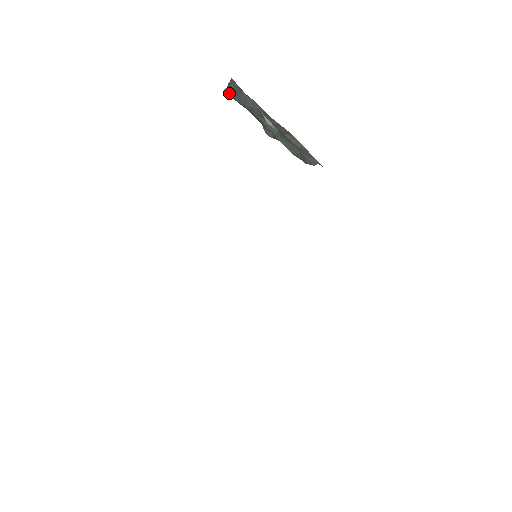
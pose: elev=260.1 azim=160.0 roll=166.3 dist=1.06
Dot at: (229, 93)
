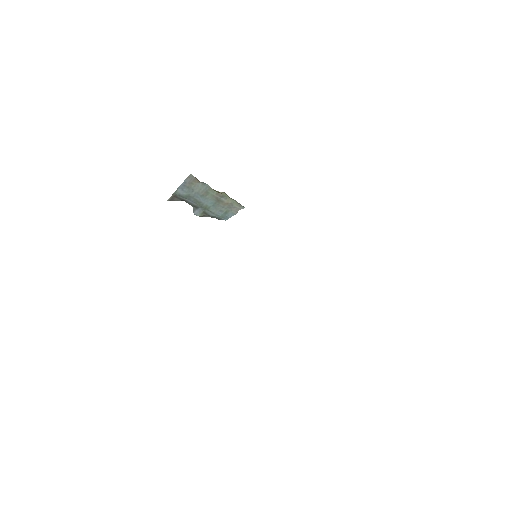
Dot at: (178, 192)
